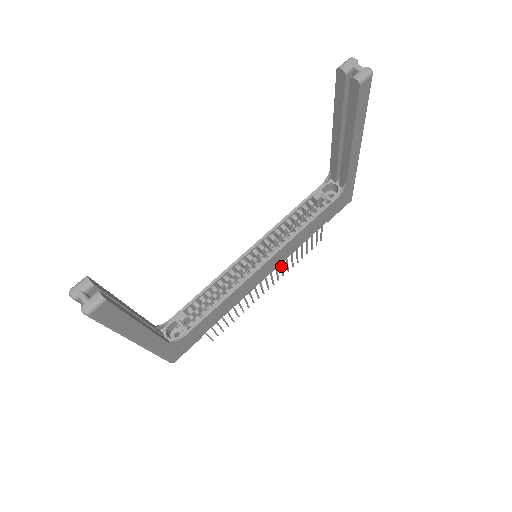
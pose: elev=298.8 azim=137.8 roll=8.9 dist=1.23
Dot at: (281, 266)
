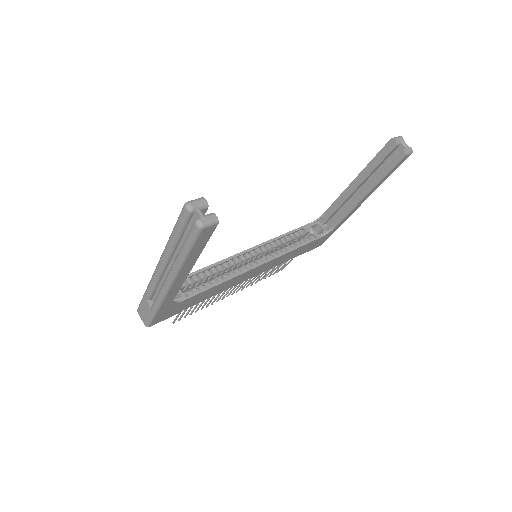
Dot at: (255, 276)
